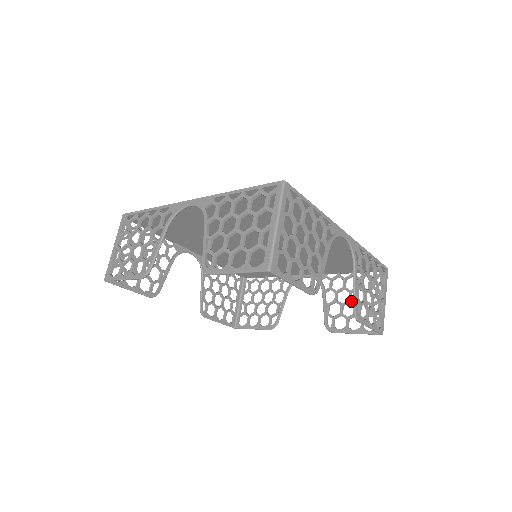
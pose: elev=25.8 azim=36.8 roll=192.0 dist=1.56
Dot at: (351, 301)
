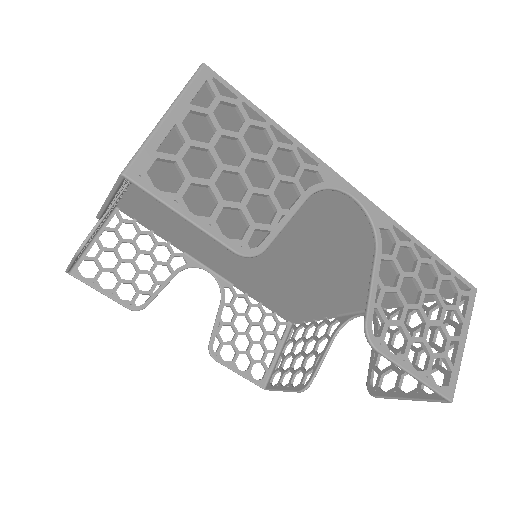
Dot at: occluded
